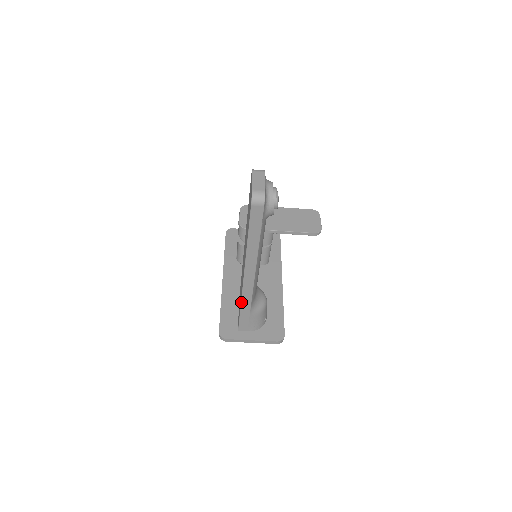
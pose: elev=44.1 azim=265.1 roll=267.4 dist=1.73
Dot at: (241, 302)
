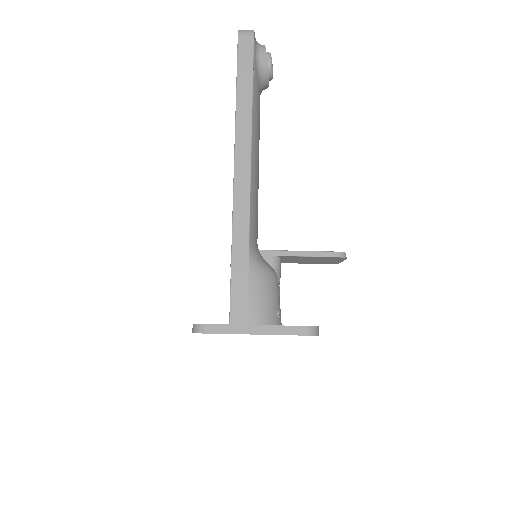
Dot at: (232, 234)
